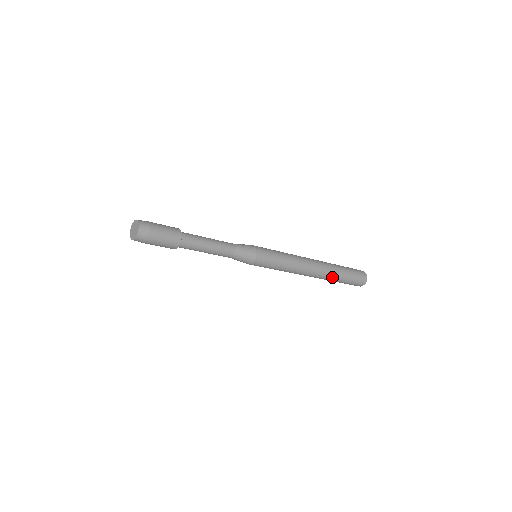
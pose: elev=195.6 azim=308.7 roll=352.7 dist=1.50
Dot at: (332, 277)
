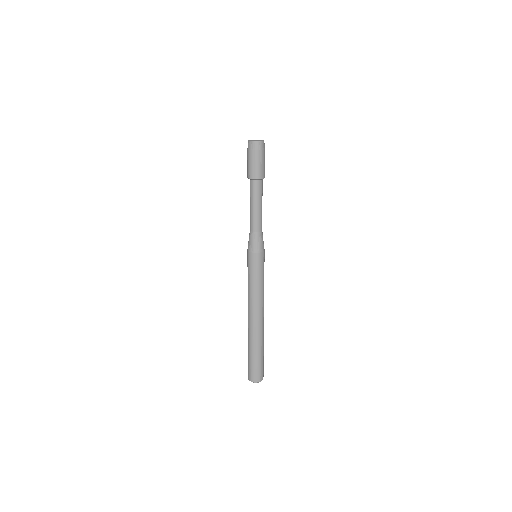
Dot at: (257, 341)
